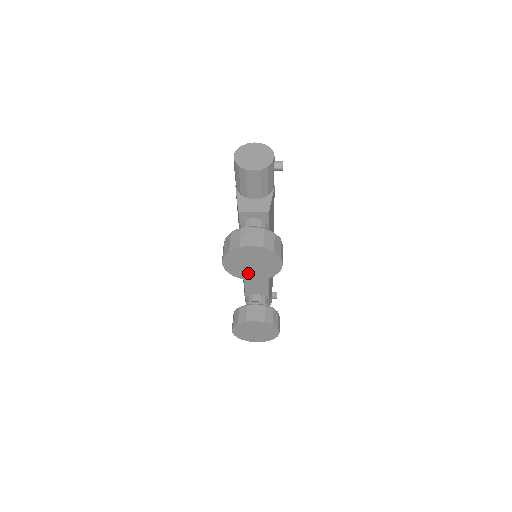
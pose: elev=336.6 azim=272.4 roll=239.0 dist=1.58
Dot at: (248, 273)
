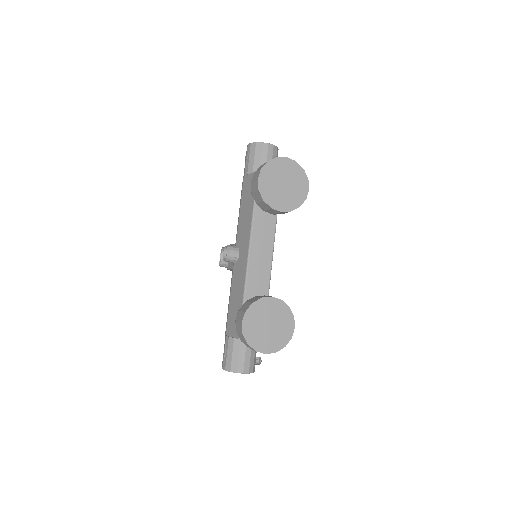
Dot at: (278, 199)
